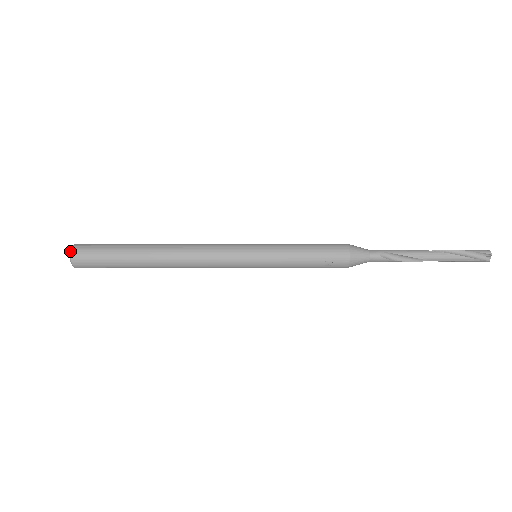
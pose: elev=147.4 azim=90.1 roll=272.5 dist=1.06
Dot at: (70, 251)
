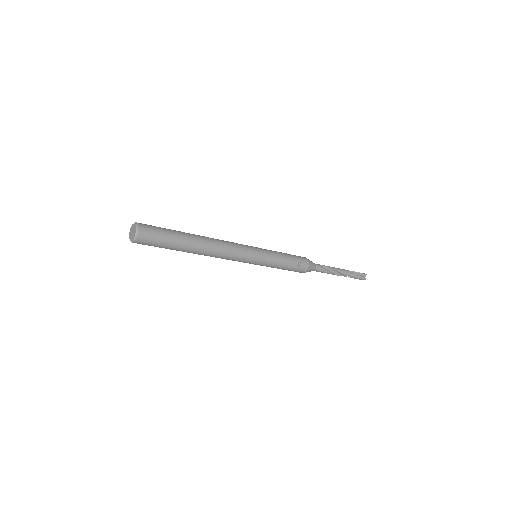
Dot at: (136, 224)
